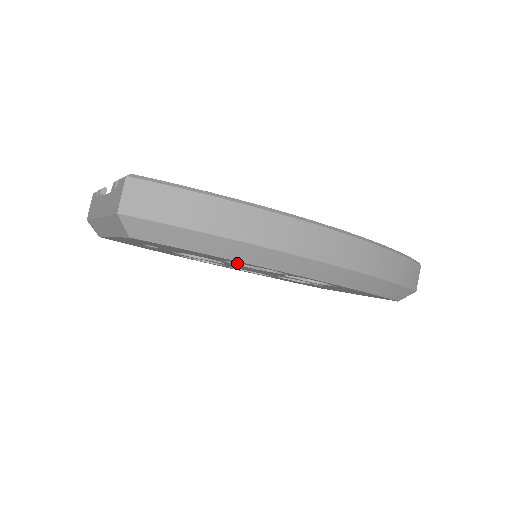
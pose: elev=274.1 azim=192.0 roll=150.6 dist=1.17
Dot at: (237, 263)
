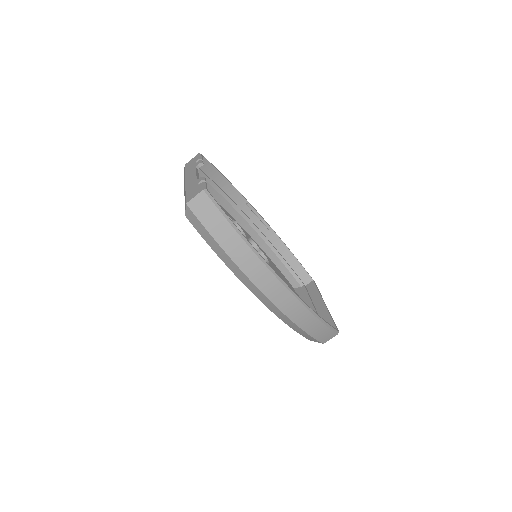
Dot at: occluded
